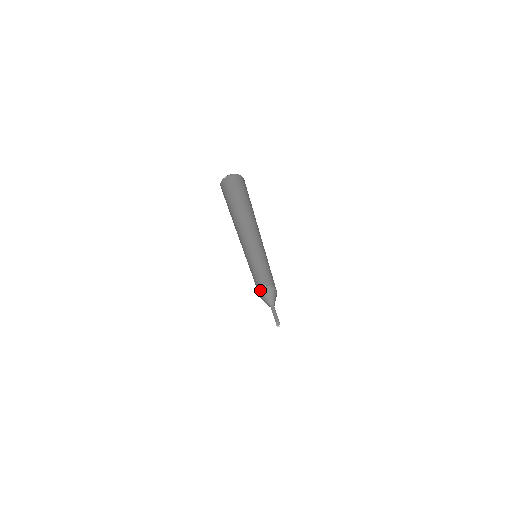
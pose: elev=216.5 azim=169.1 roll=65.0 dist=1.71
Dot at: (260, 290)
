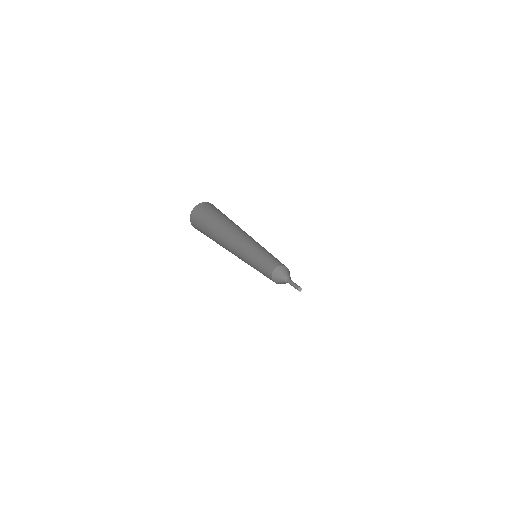
Dot at: (272, 280)
